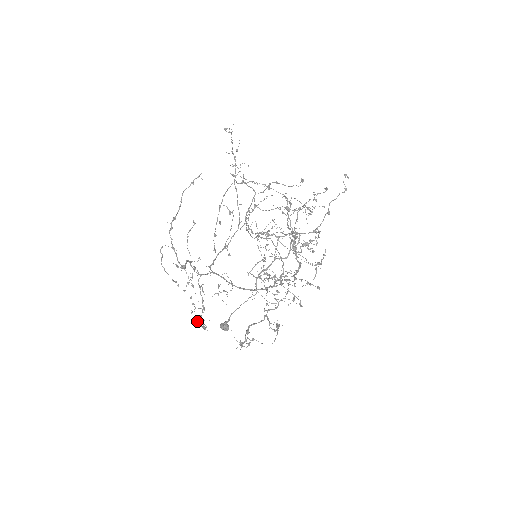
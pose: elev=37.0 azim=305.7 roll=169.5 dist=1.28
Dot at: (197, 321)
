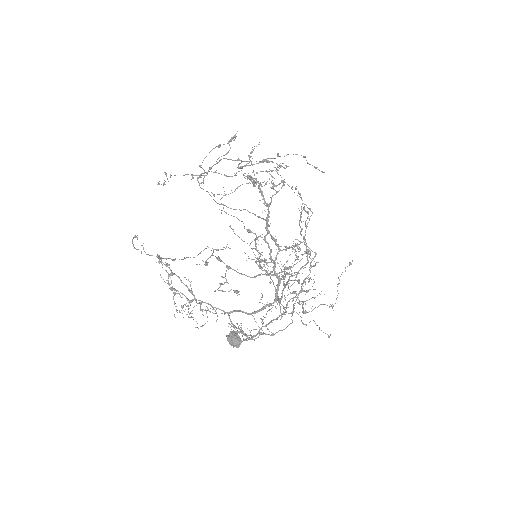
Dot at: (183, 317)
